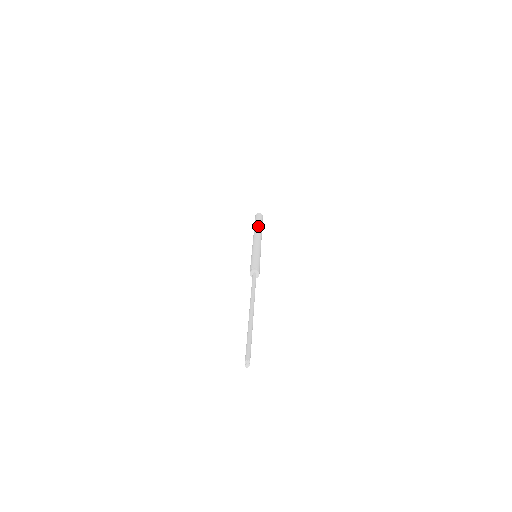
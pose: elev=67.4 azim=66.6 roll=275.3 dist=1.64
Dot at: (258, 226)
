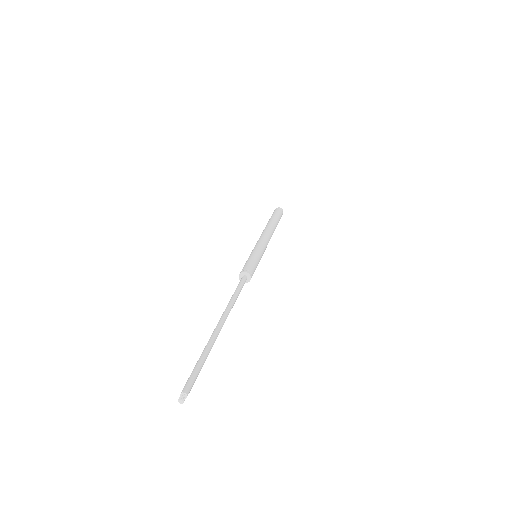
Dot at: (275, 223)
